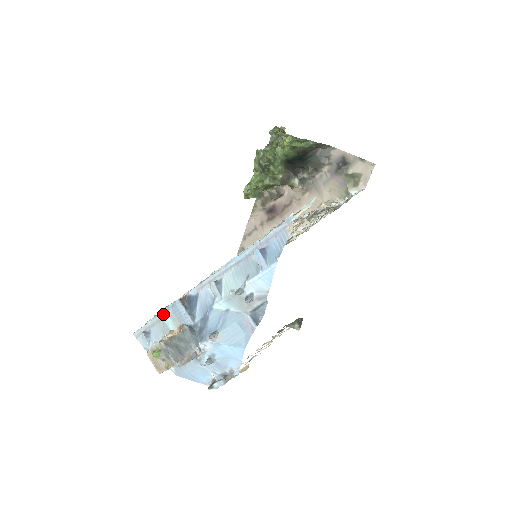
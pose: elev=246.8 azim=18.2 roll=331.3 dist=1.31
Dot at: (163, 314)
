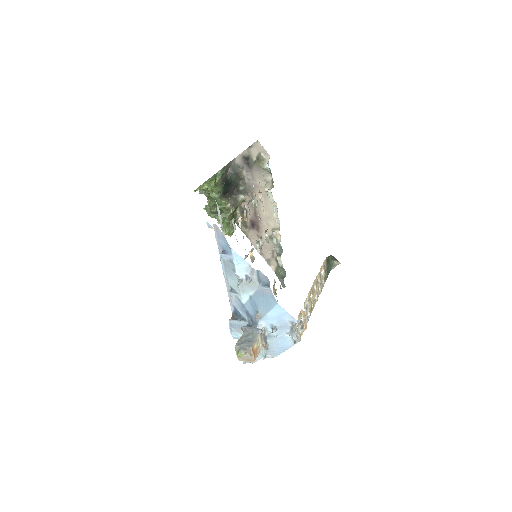
Dot at: (233, 335)
